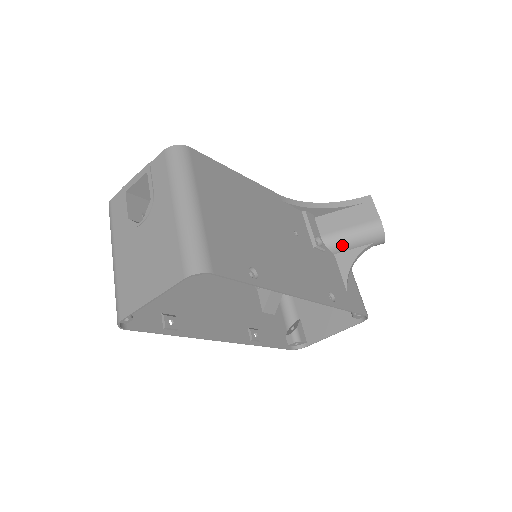
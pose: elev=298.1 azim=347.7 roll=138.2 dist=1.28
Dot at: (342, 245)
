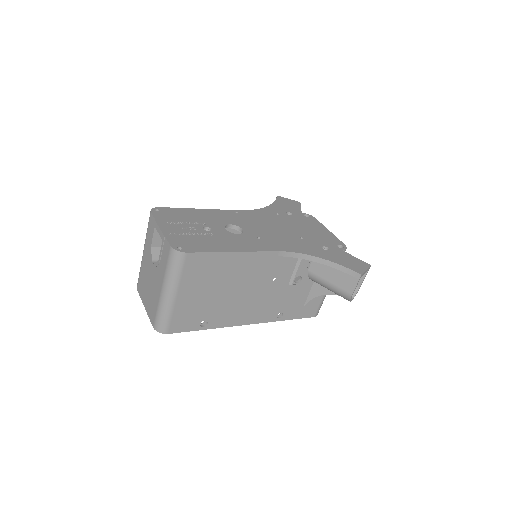
Dot at: occluded
